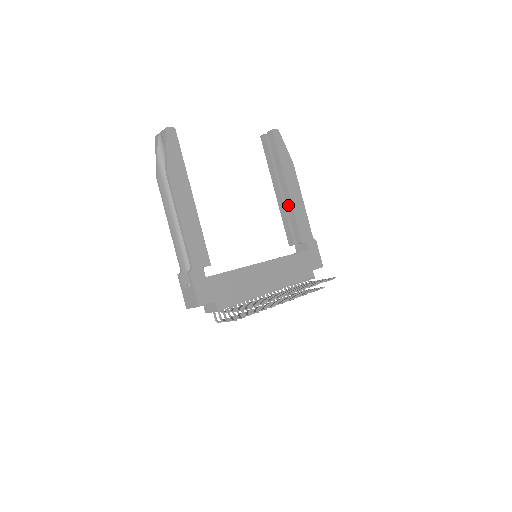
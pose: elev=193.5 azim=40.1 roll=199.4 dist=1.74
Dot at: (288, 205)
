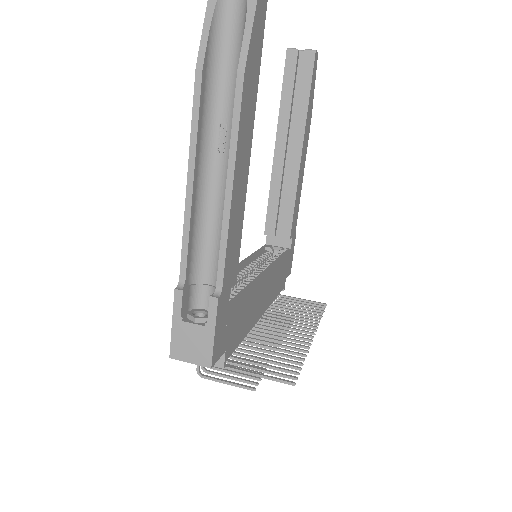
Dot at: (291, 177)
